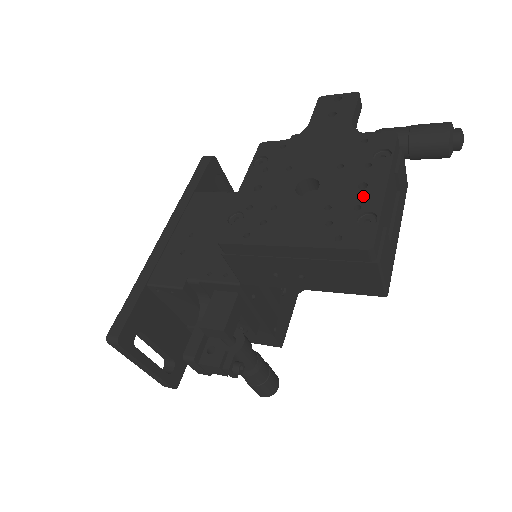
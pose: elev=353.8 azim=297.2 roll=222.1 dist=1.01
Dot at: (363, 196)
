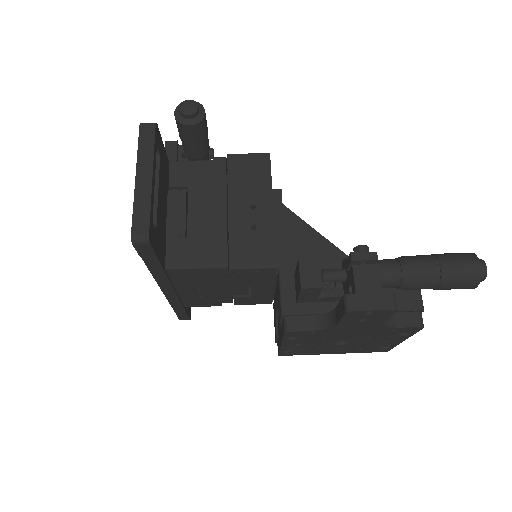
Dot at: (386, 344)
